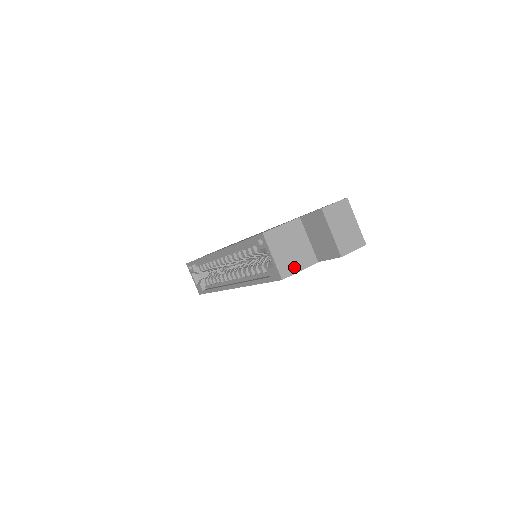
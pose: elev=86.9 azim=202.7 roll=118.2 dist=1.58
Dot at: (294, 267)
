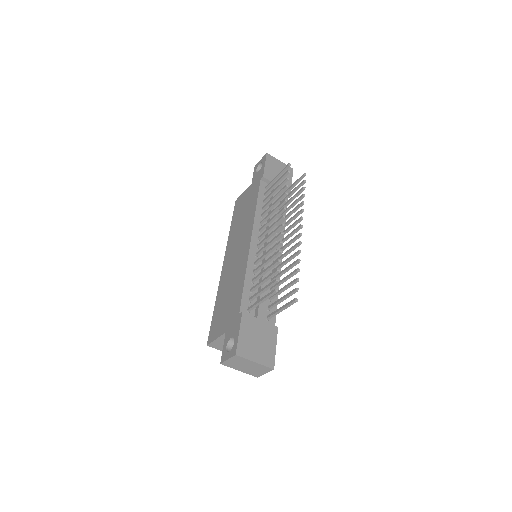
Dot at: occluded
